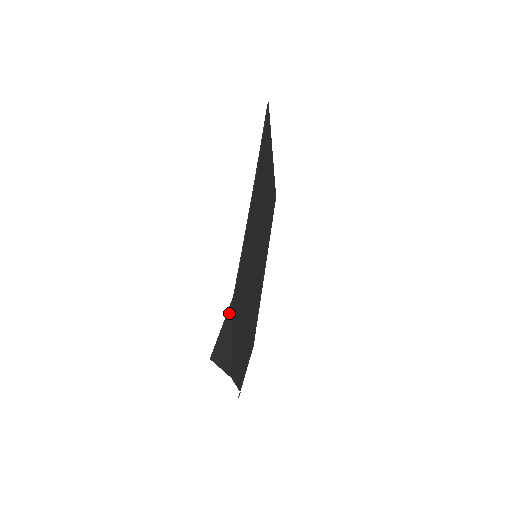
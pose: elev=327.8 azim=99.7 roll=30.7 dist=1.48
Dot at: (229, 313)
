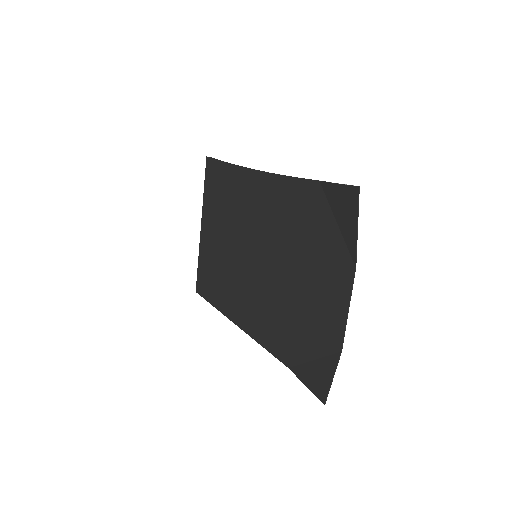
Dot at: (327, 189)
